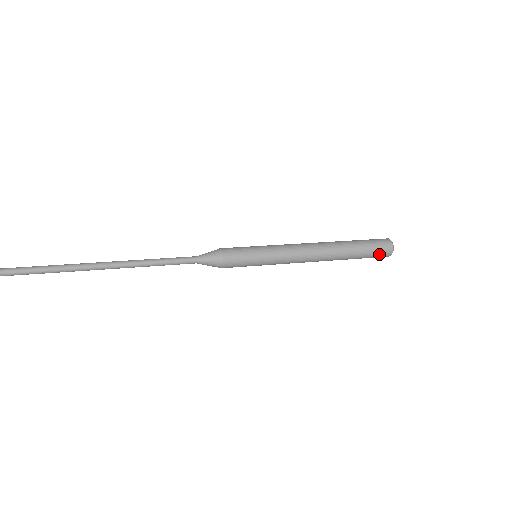
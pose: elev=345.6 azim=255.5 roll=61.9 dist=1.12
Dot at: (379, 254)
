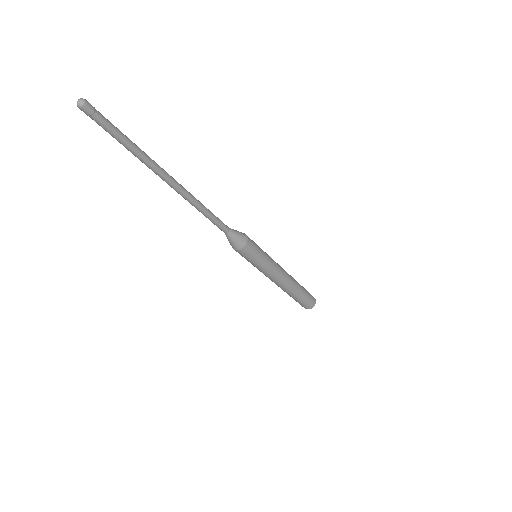
Dot at: (311, 299)
